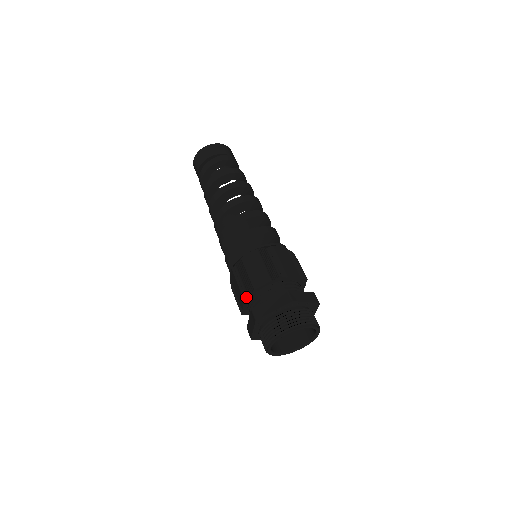
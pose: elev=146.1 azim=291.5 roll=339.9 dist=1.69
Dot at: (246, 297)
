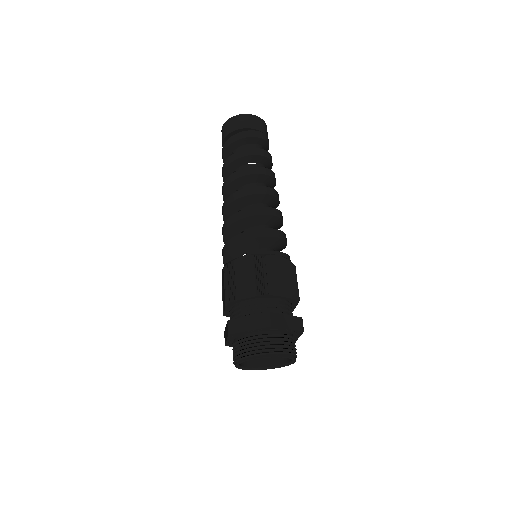
Dot at: (228, 304)
